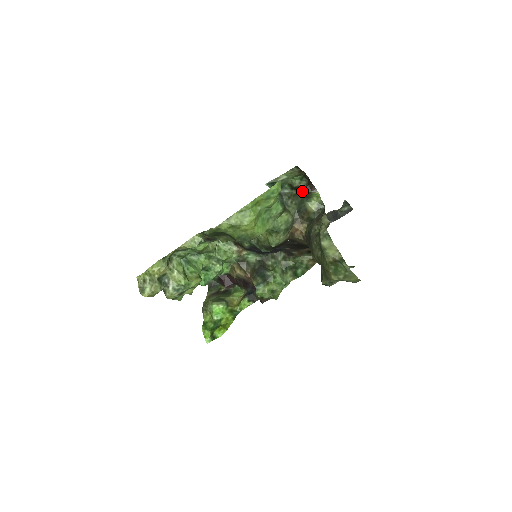
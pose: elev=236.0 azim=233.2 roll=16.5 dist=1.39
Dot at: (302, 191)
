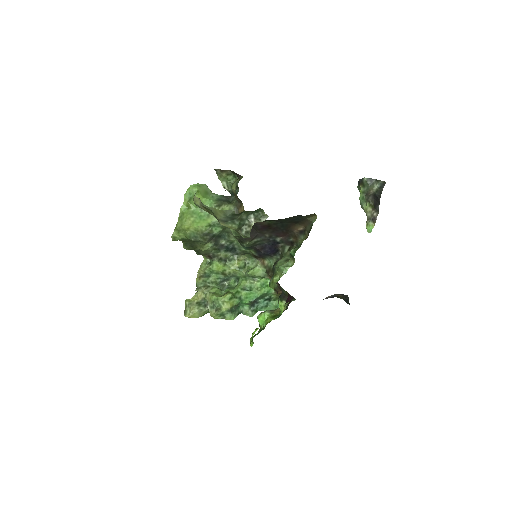
Dot at: occluded
